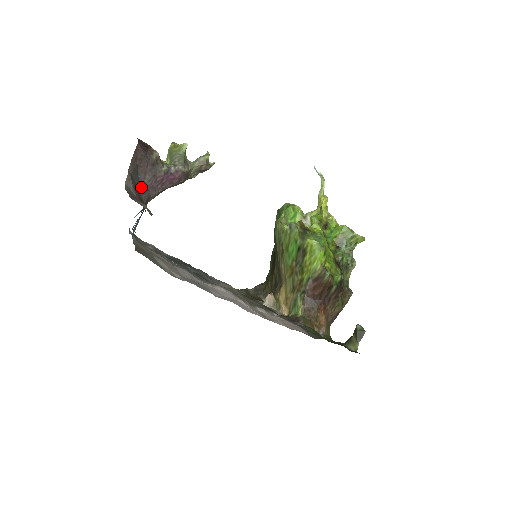
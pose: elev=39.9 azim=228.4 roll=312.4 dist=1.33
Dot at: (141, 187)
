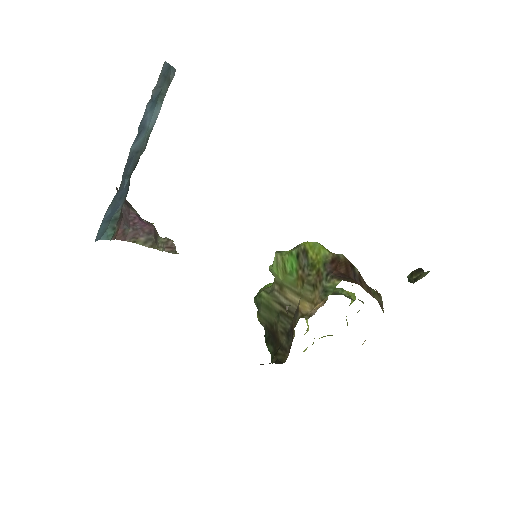
Dot at: occluded
